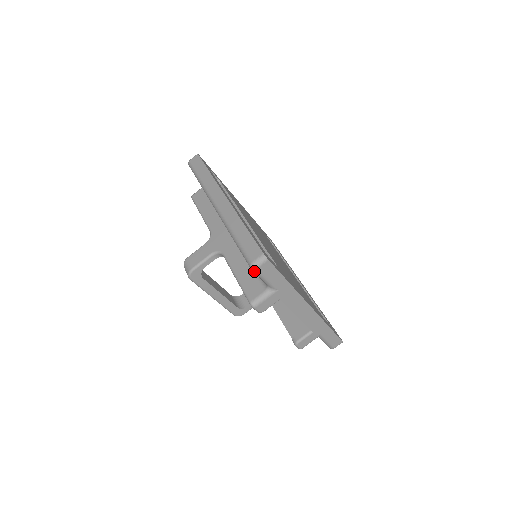
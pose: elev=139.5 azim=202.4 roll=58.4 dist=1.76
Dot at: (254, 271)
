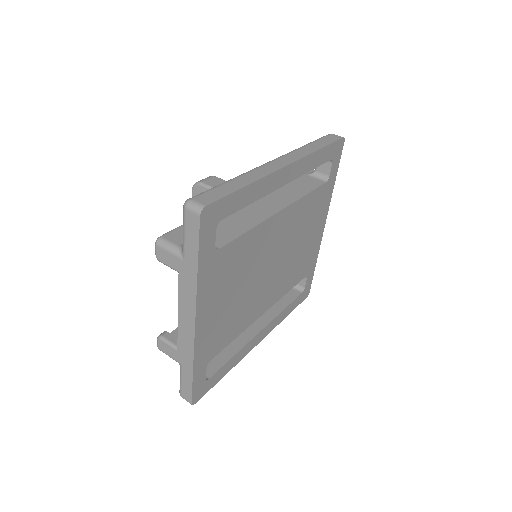
Dot at: (184, 209)
